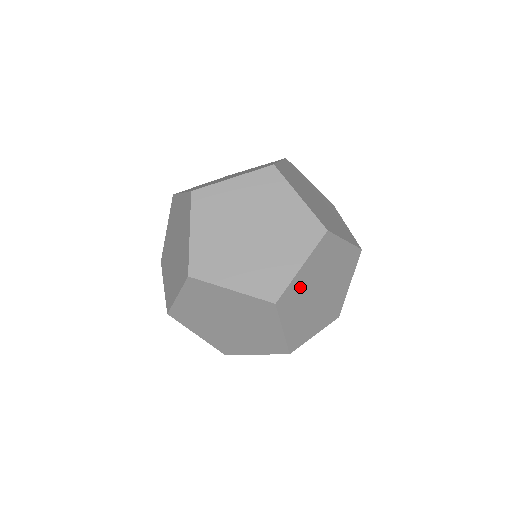
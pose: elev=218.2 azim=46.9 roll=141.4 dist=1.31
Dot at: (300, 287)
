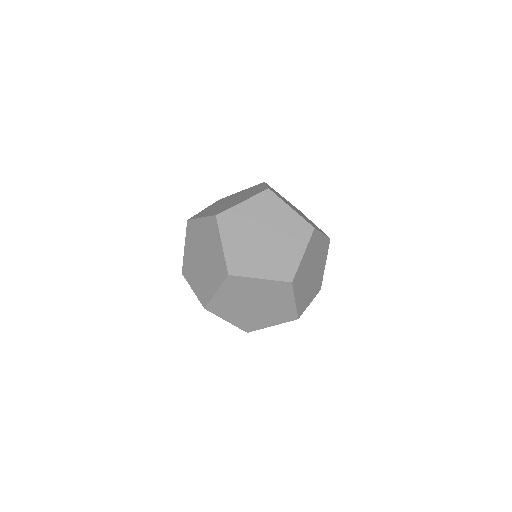
Dot at: (303, 269)
